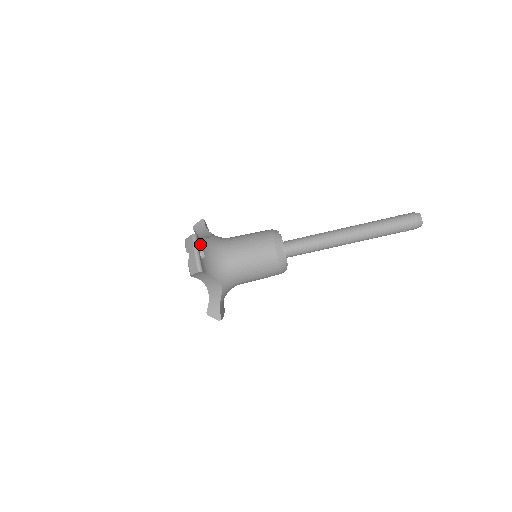
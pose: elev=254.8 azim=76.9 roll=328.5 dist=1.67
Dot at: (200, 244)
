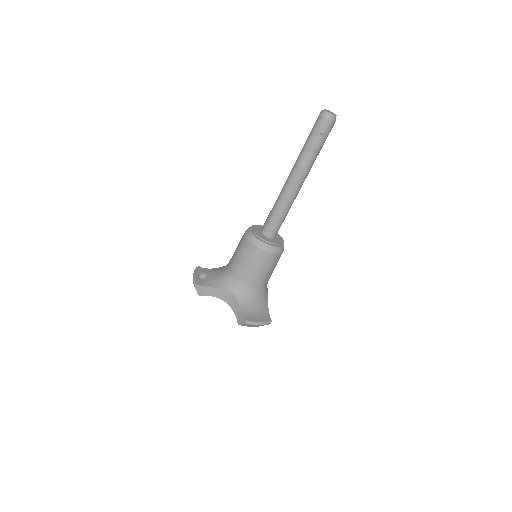
Dot at: (204, 272)
